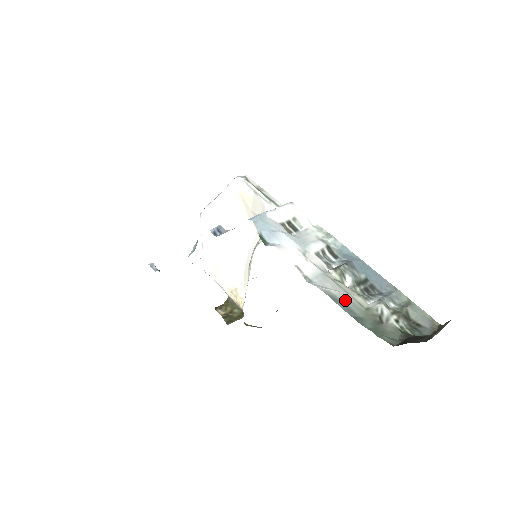
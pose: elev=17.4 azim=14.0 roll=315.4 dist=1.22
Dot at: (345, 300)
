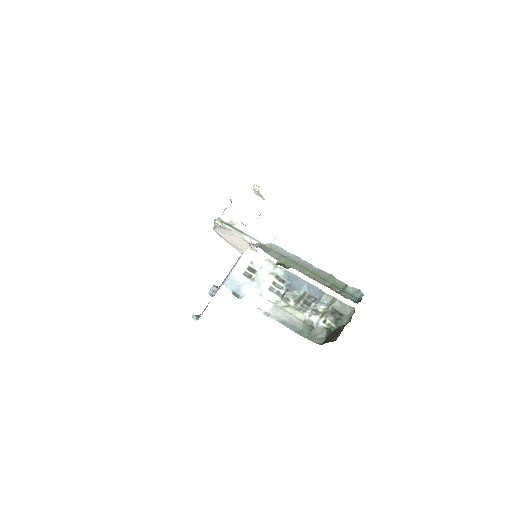
Dot at: (290, 321)
